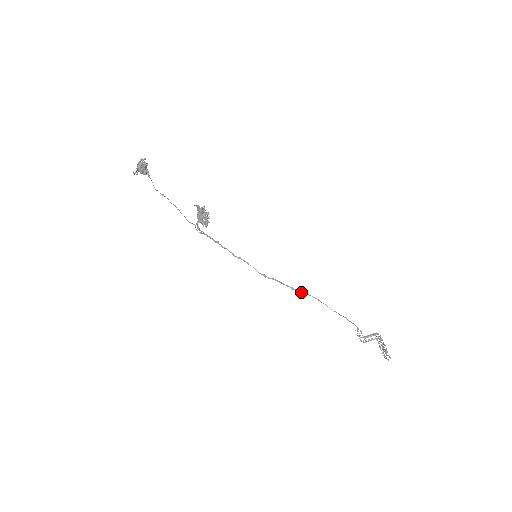
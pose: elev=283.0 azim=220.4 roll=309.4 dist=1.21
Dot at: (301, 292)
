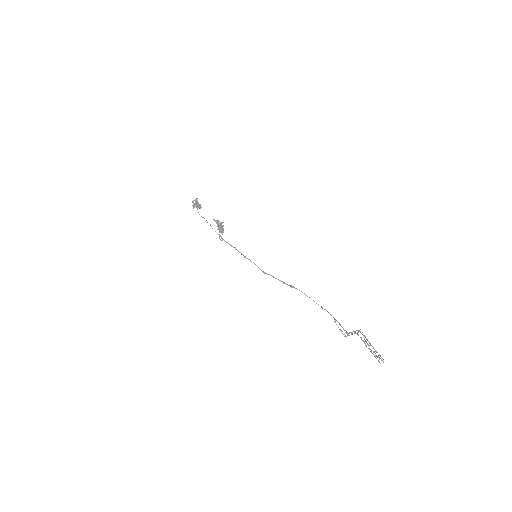
Dot at: (290, 286)
